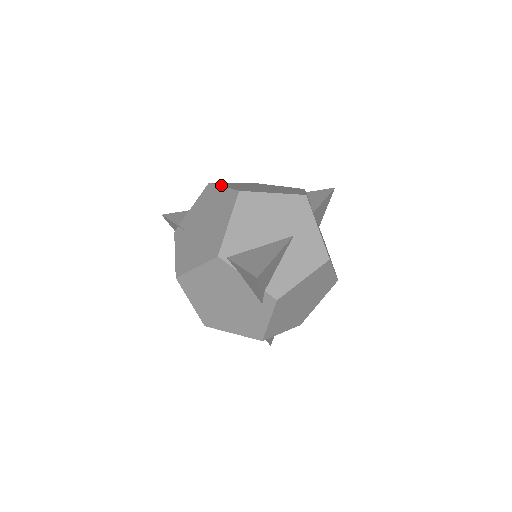
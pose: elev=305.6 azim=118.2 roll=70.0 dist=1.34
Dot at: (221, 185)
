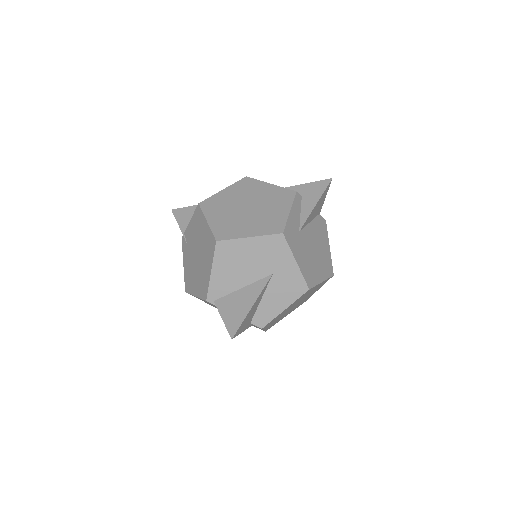
Dot at: (207, 215)
